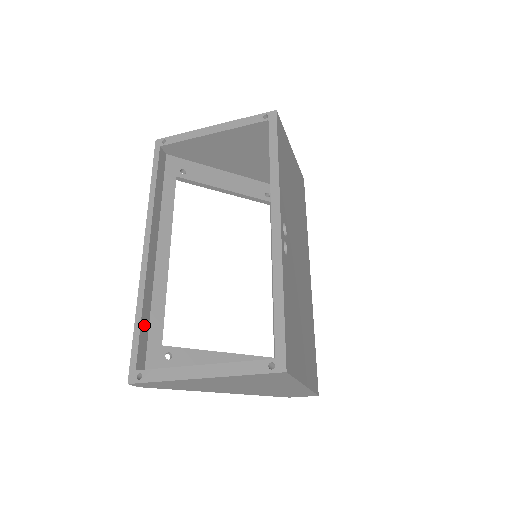
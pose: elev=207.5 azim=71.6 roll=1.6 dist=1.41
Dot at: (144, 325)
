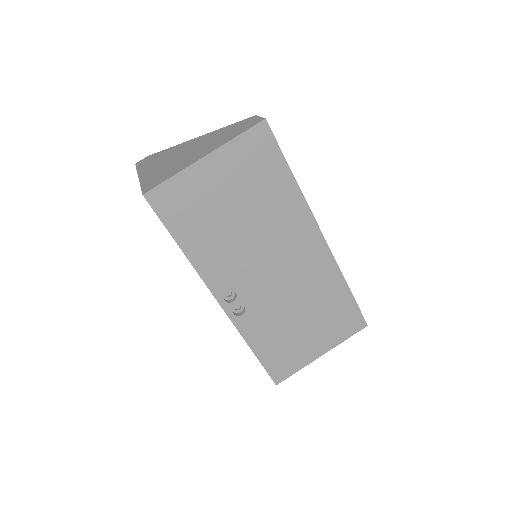
Dot at: occluded
